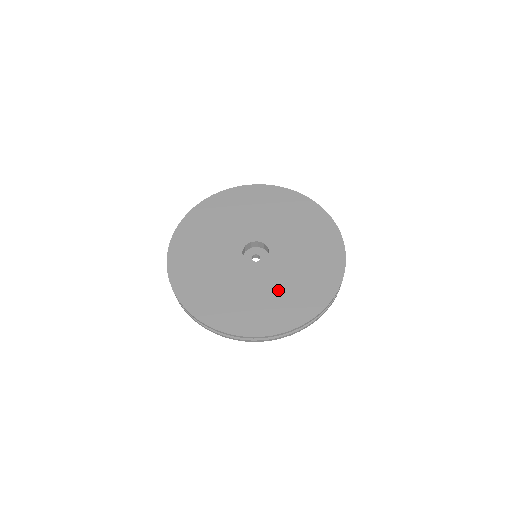
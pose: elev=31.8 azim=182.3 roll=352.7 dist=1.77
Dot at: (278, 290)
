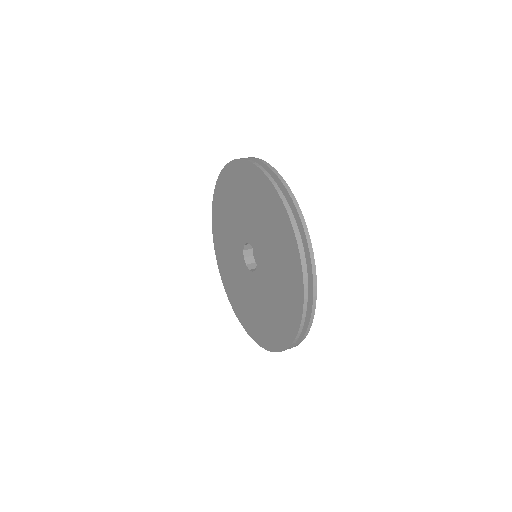
Dot at: (238, 284)
